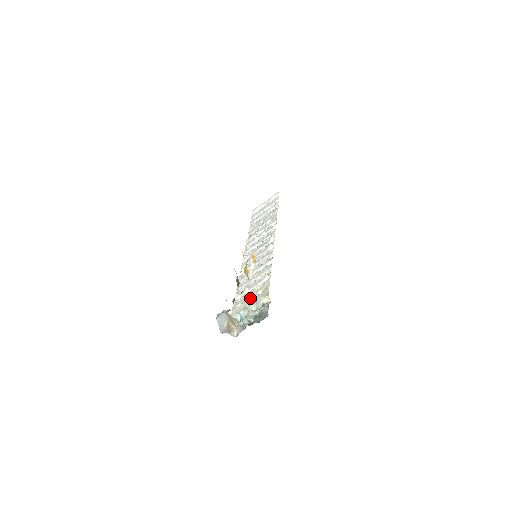
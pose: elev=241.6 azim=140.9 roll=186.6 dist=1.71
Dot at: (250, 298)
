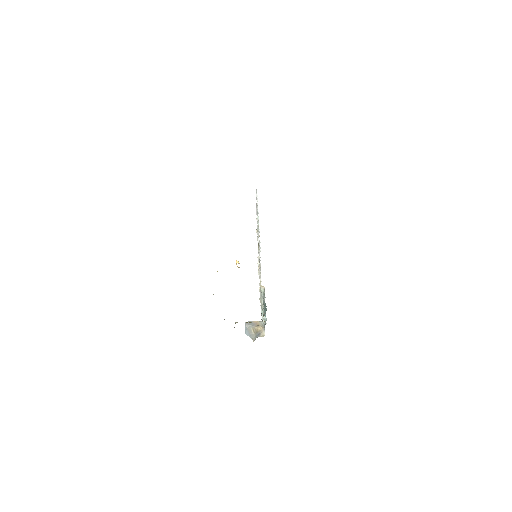
Dot at: (260, 295)
